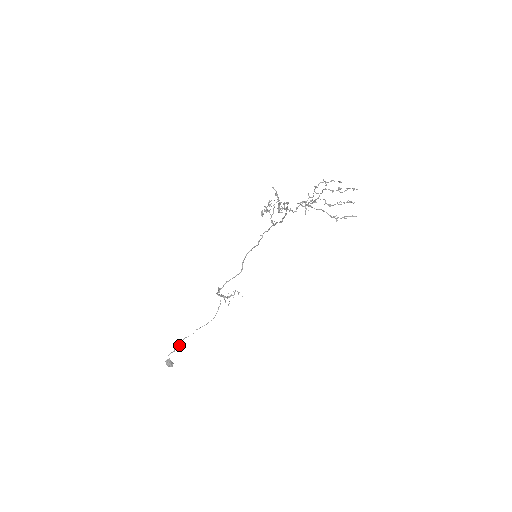
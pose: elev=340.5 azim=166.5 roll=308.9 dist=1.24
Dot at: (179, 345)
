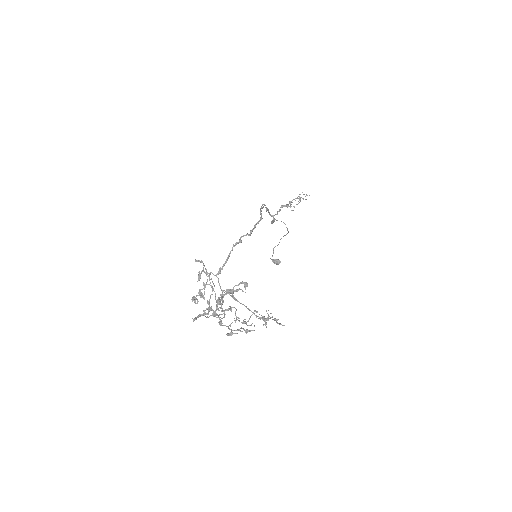
Dot at: (273, 253)
